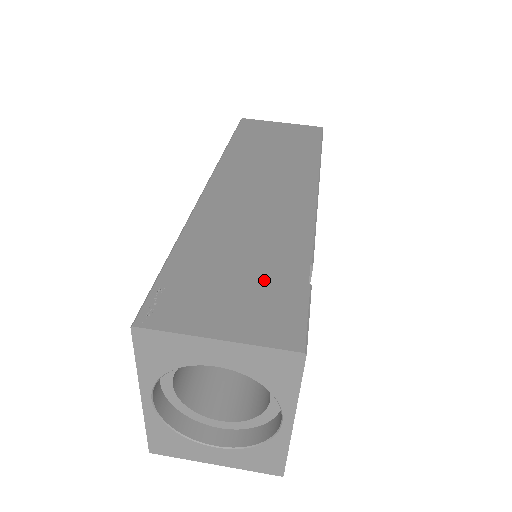
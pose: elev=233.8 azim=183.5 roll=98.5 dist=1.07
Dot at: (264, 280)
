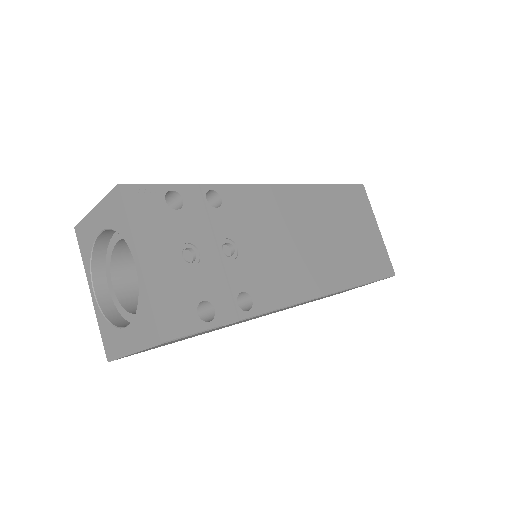
Dot at: occluded
